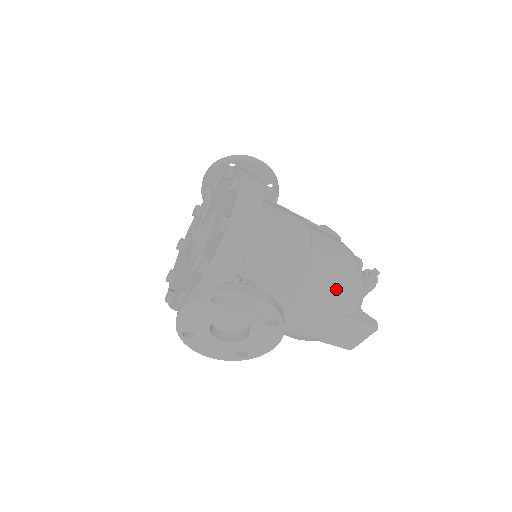
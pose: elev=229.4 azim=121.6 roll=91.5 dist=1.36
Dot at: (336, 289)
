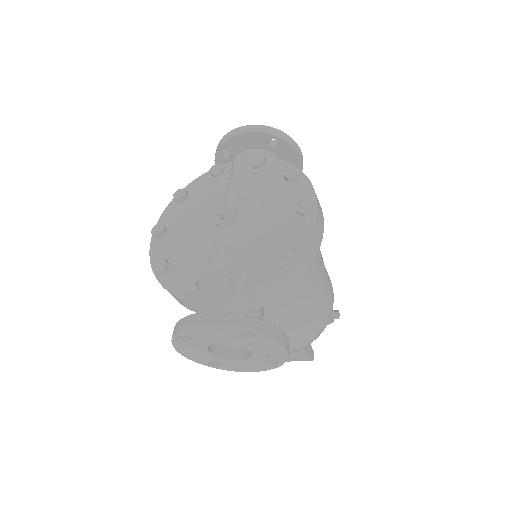
Dot at: (314, 329)
